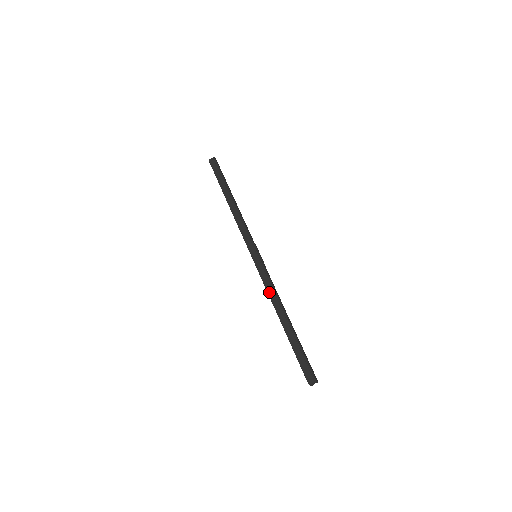
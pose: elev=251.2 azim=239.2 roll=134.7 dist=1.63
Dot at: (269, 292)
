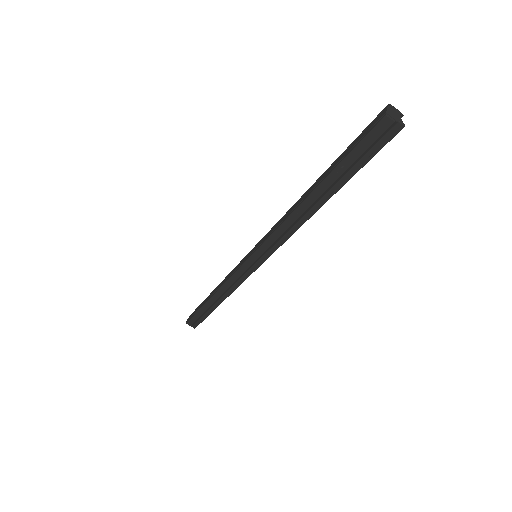
Dot at: (280, 222)
